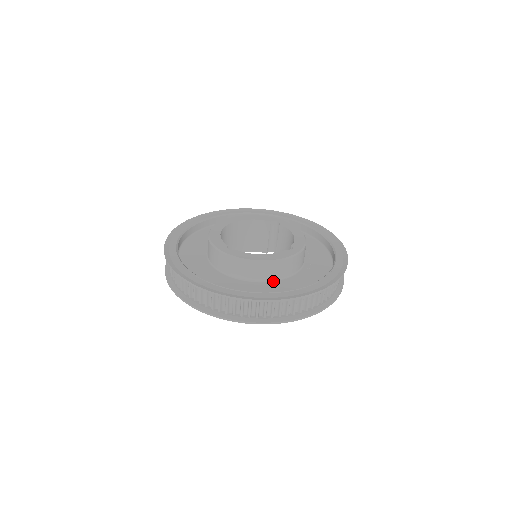
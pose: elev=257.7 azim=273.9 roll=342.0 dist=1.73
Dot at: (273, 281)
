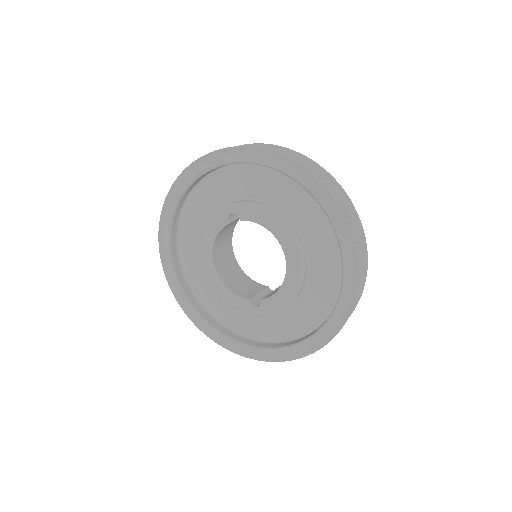
Dot at: occluded
